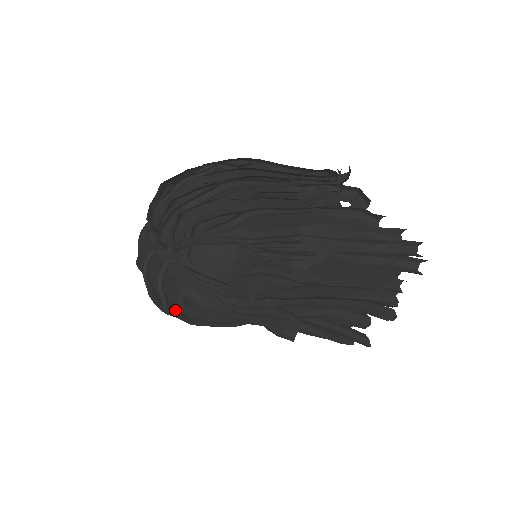
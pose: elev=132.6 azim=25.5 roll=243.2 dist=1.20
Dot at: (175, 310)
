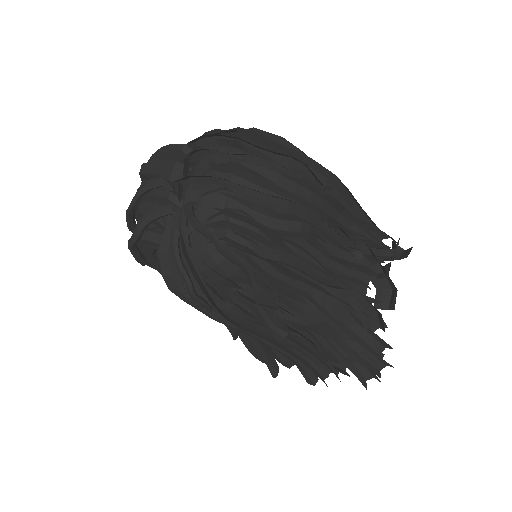
Dot at: (138, 250)
